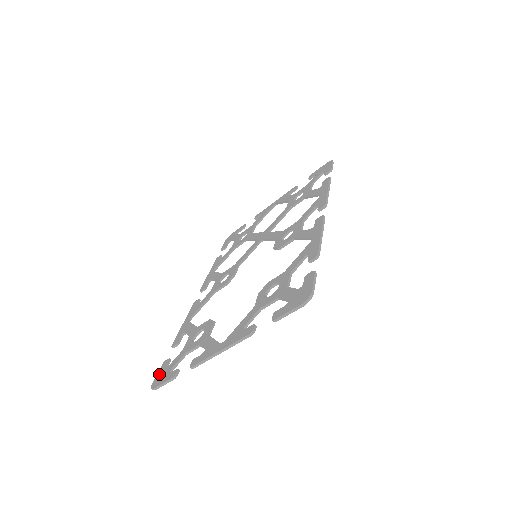
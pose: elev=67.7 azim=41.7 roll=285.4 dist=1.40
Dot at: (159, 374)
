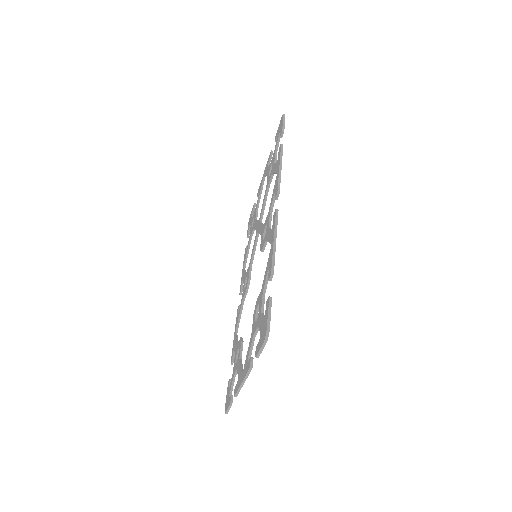
Dot at: (226, 397)
